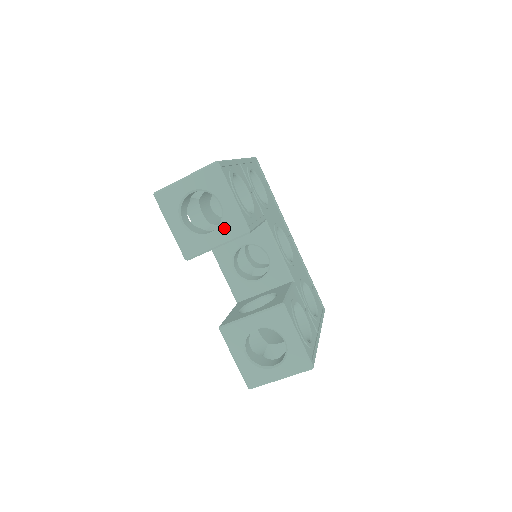
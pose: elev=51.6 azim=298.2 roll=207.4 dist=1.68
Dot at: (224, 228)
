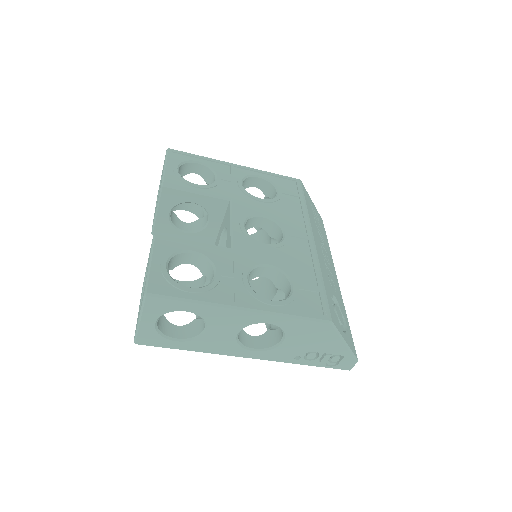
Dot at: occluded
